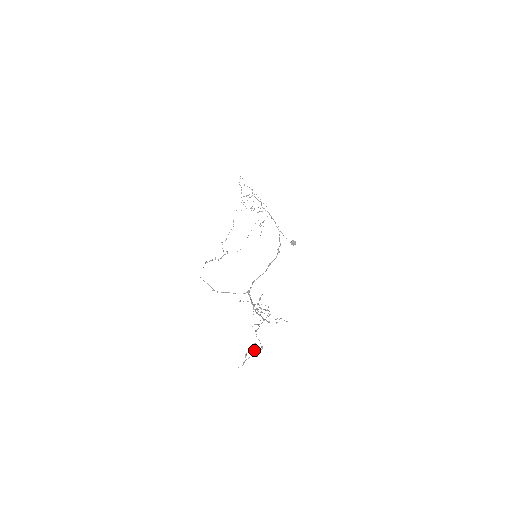
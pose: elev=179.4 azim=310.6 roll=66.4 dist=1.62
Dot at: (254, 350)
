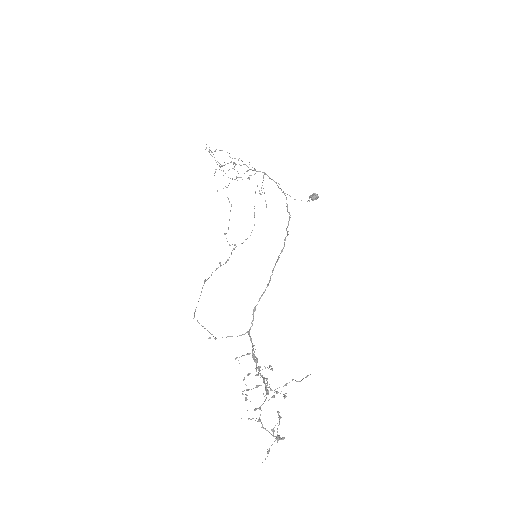
Dot at: (277, 429)
